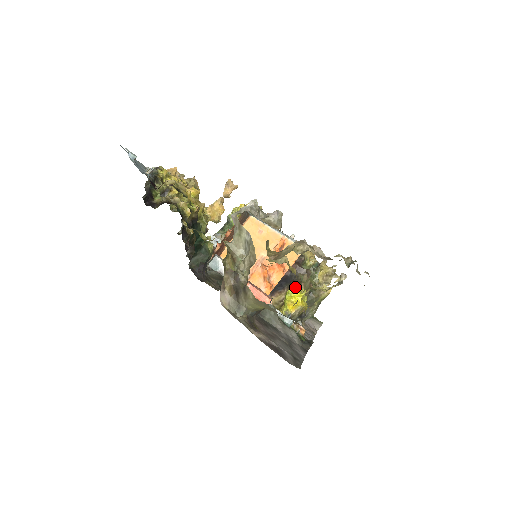
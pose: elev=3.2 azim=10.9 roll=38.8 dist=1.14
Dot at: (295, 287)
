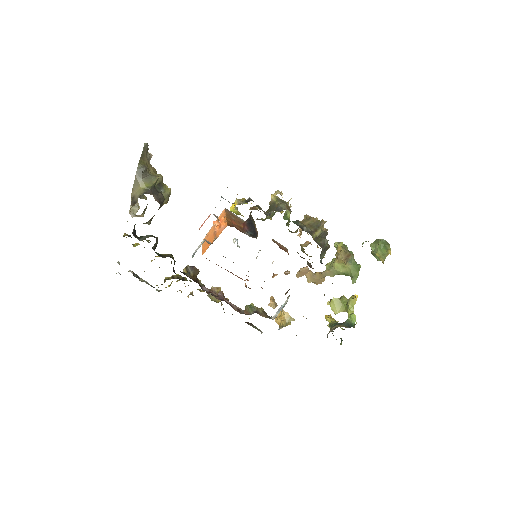
Dot at: occluded
